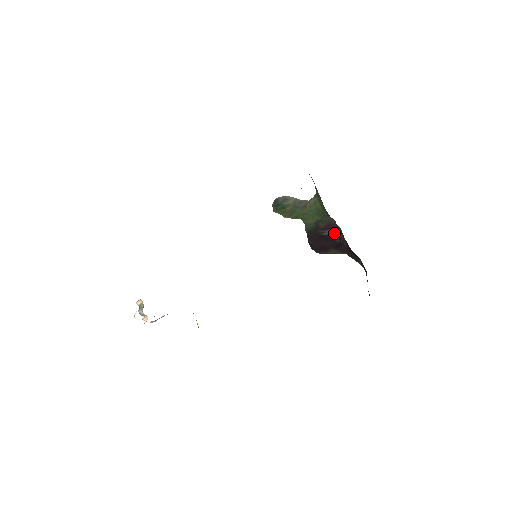
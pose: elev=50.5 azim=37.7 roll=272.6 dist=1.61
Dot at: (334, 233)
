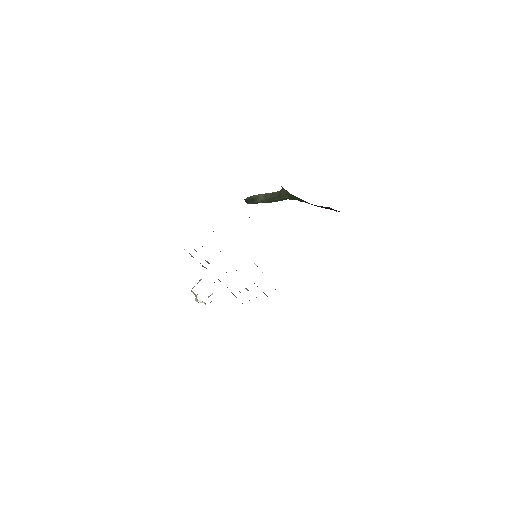
Dot at: (329, 208)
